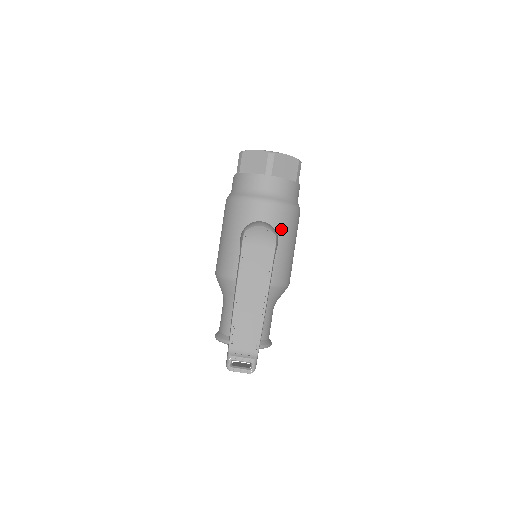
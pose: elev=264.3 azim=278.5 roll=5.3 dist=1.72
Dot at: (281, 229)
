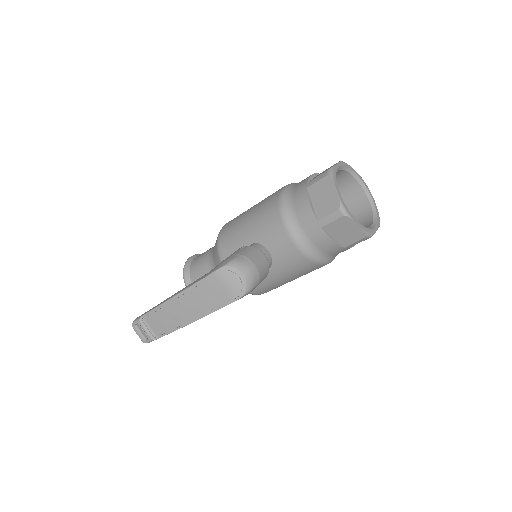
Dot at: (287, 268)
